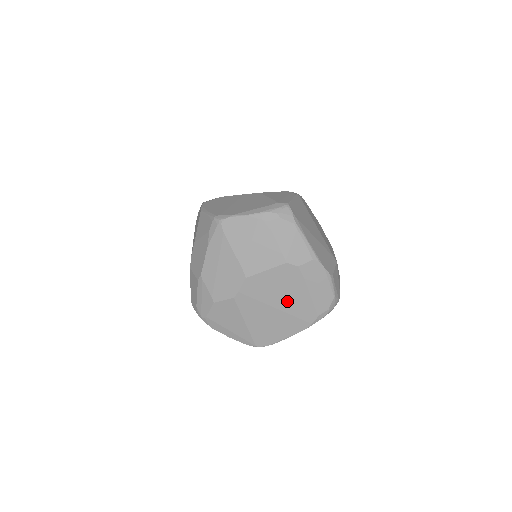
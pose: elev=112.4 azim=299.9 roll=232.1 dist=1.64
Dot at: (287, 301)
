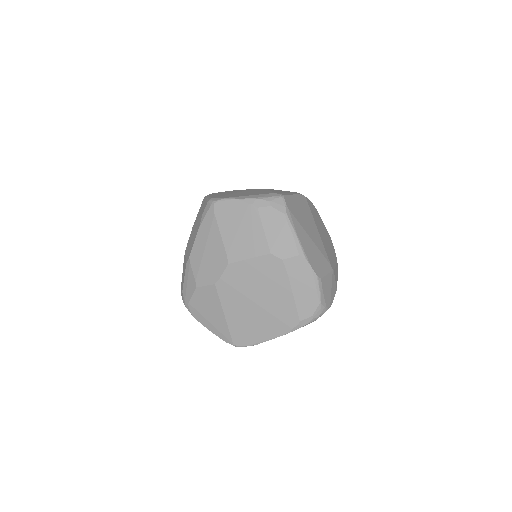
Dot at: (268, 297)
